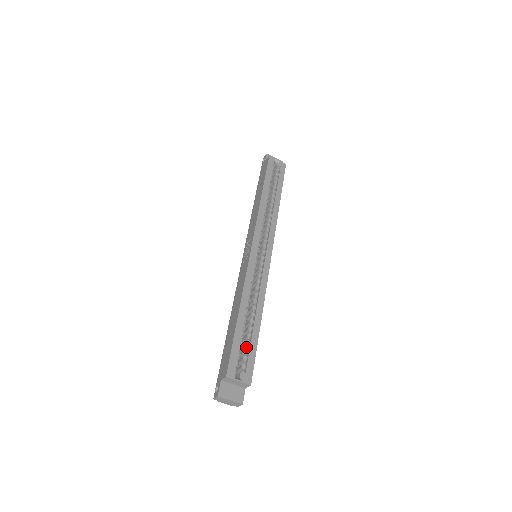
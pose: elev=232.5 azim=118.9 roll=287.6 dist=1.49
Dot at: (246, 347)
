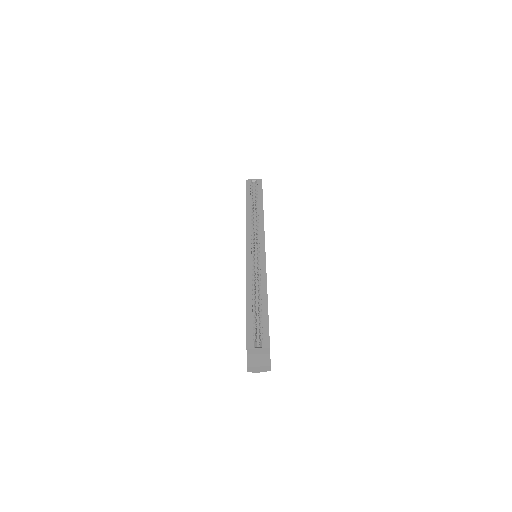
Dot at: (260, 323)
